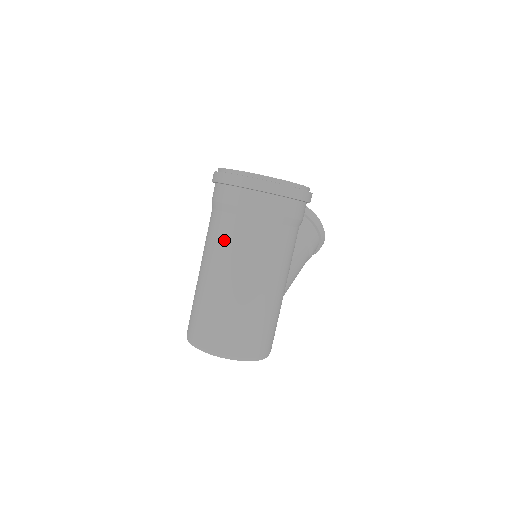
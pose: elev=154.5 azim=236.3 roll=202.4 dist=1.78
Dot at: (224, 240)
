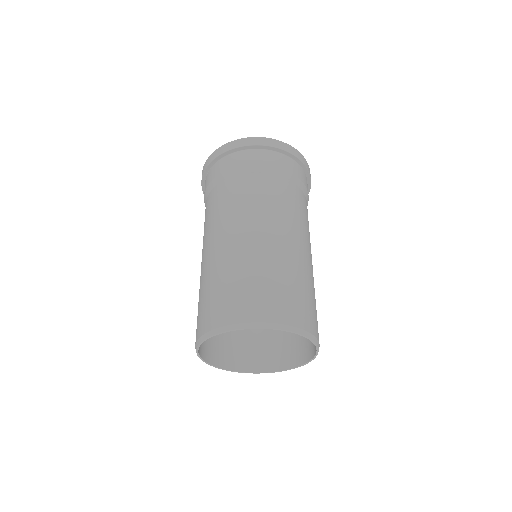
Dot at: (257, 196)
